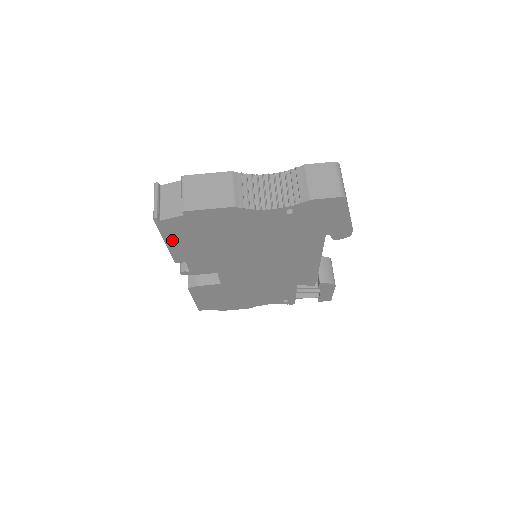
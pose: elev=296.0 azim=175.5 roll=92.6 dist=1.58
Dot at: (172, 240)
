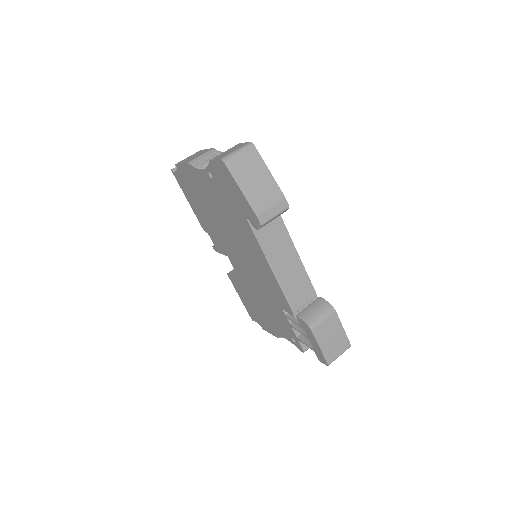
Dot at: (189, 199)
